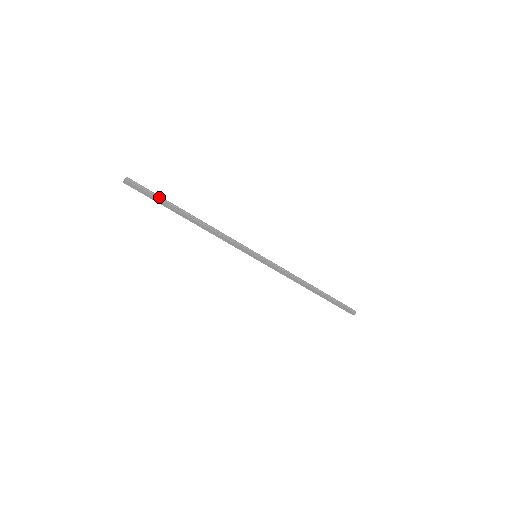
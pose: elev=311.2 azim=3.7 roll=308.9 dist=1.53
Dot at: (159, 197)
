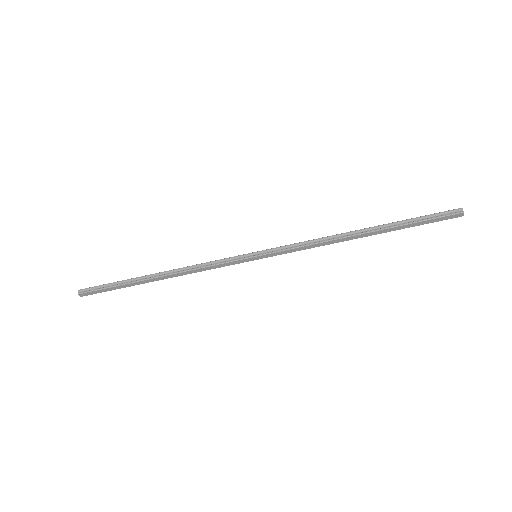
Dot at: (116, 284)
